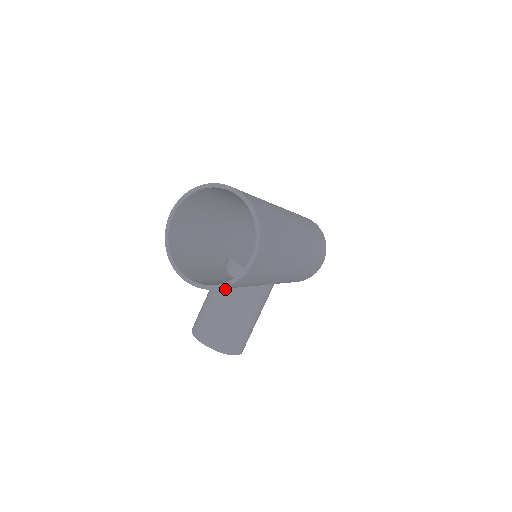
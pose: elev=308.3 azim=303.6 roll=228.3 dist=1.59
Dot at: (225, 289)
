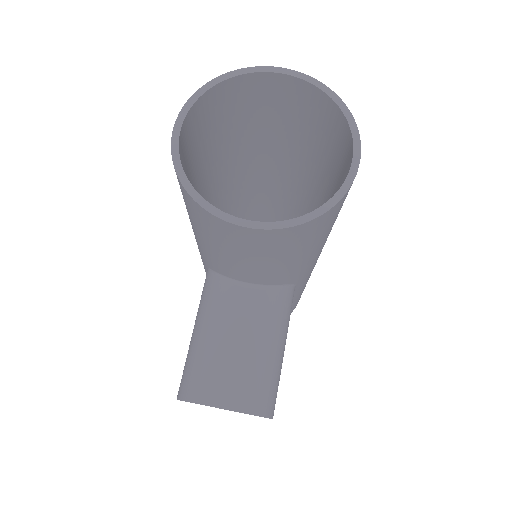
Dot at: (237, 300)
